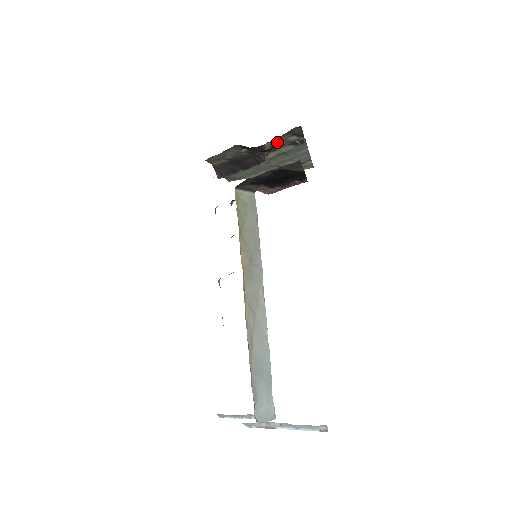
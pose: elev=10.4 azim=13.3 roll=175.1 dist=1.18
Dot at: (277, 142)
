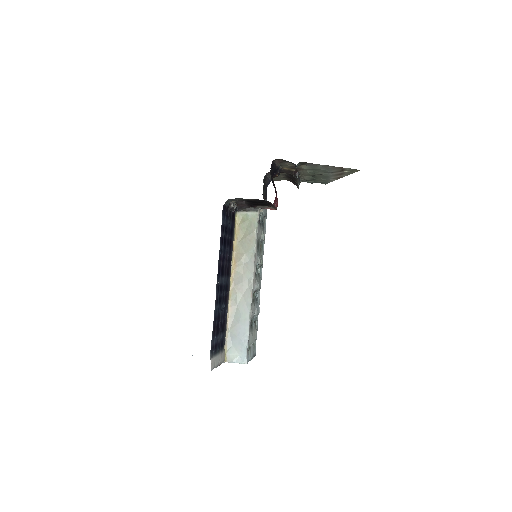
Dot at: (289, 166)
